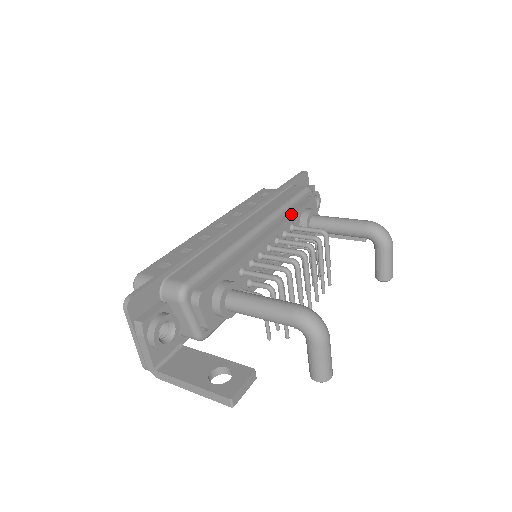
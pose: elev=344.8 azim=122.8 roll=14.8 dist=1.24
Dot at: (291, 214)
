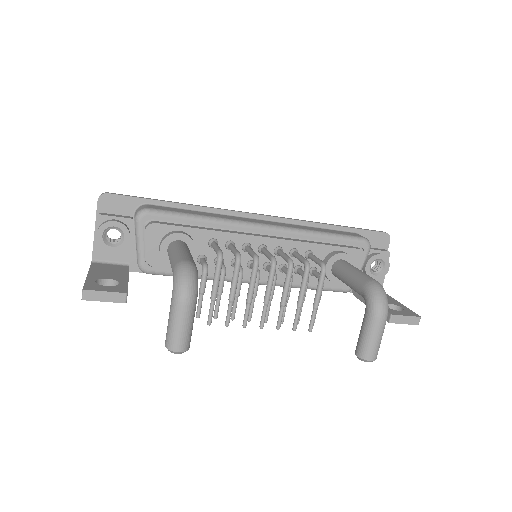
Dot at: (317, 242)
